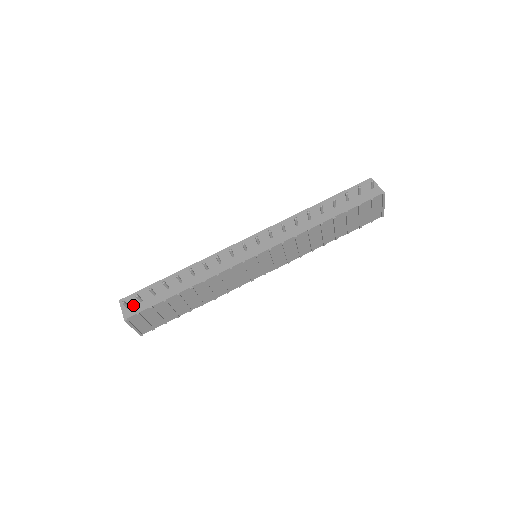
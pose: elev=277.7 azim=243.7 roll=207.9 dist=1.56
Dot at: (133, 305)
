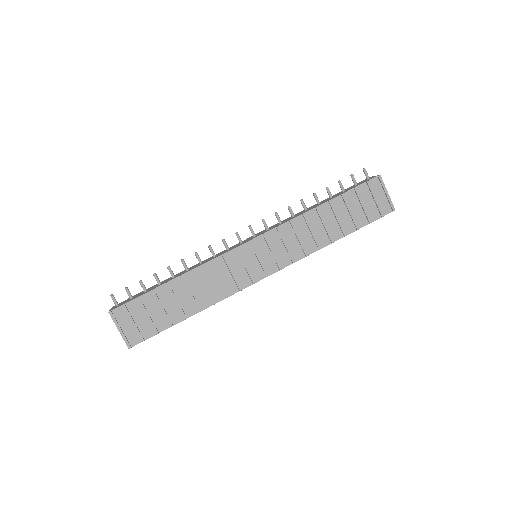
Dot at: (122, 303)
